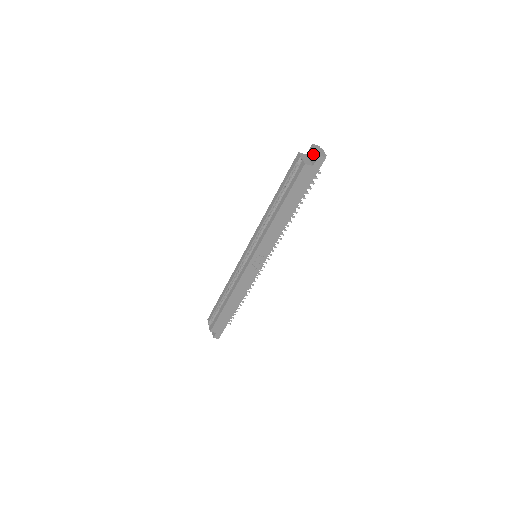
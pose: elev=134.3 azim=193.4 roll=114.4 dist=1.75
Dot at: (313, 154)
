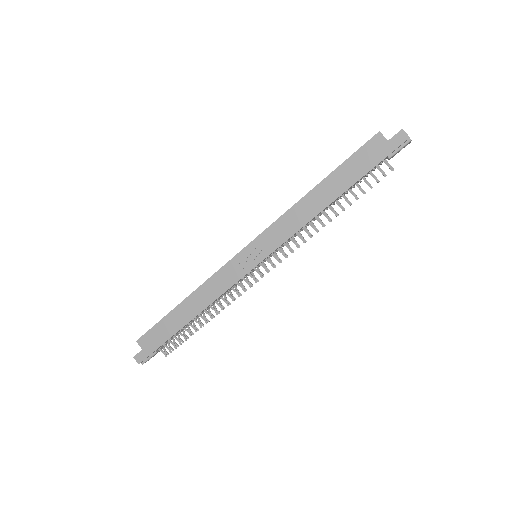
Dot at: occluded
